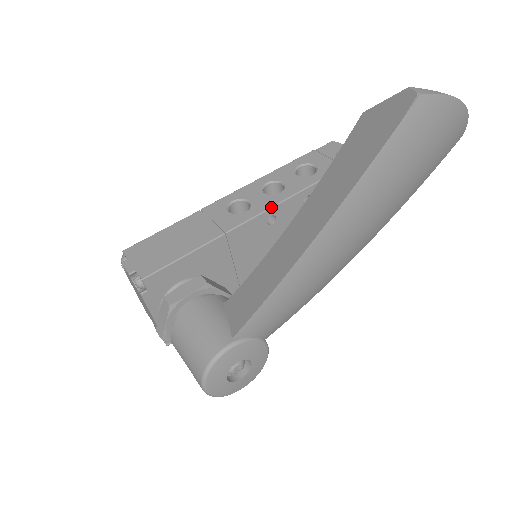
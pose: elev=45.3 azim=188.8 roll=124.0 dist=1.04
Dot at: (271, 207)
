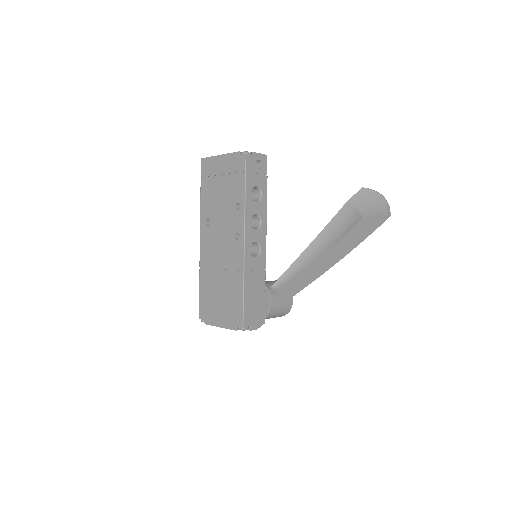
Dot at: occluded
